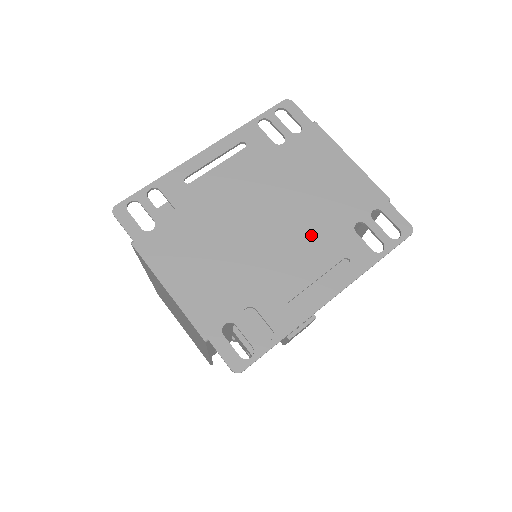
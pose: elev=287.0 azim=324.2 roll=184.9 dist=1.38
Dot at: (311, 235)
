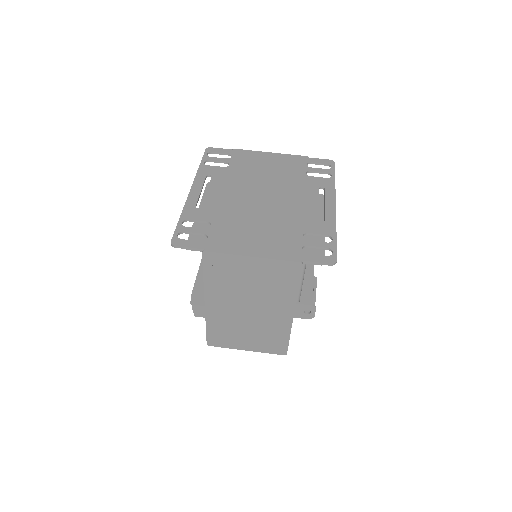
Dot at: (292, 189)
